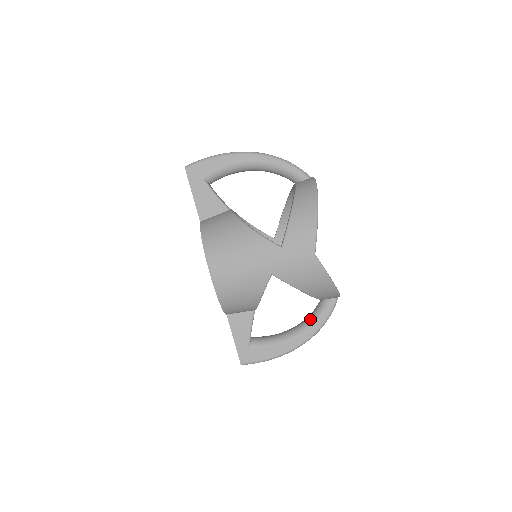
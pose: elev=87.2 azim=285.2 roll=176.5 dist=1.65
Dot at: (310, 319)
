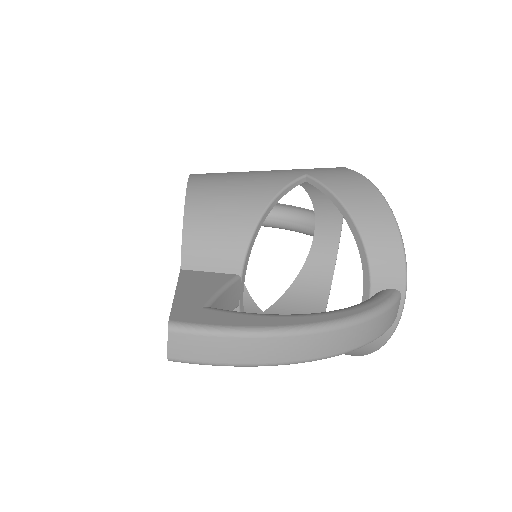
Dot at: (294, 230)
